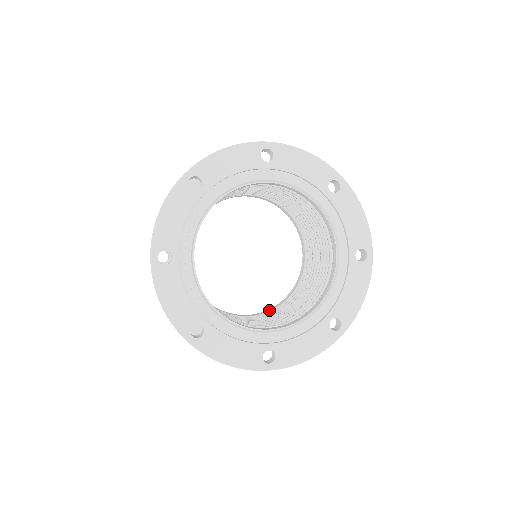
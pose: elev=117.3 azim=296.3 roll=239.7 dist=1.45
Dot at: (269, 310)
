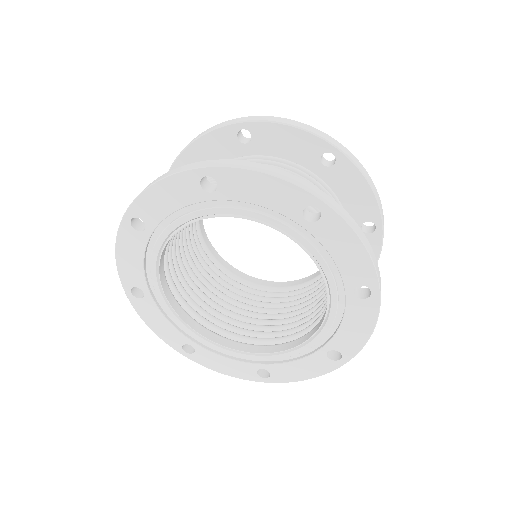
Dot at: (254, 281)
